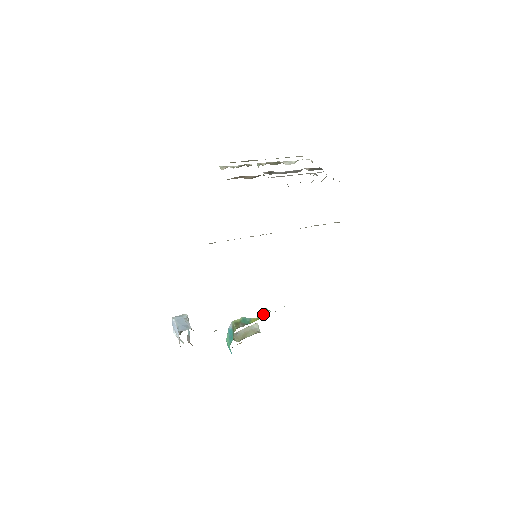
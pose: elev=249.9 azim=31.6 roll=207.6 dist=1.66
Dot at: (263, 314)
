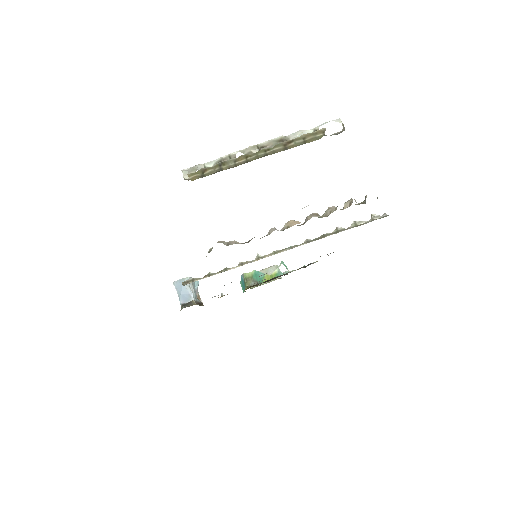
Dot at: (278, 271)
